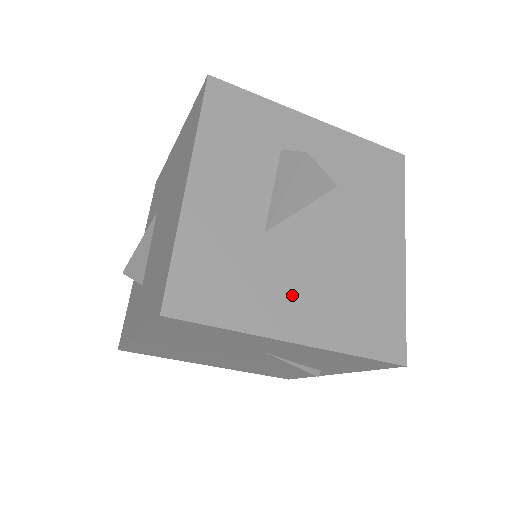
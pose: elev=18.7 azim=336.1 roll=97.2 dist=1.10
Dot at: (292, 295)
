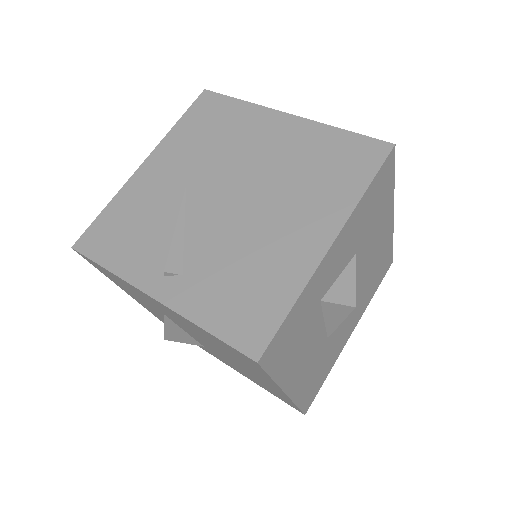
Dot at: (346, 329)
